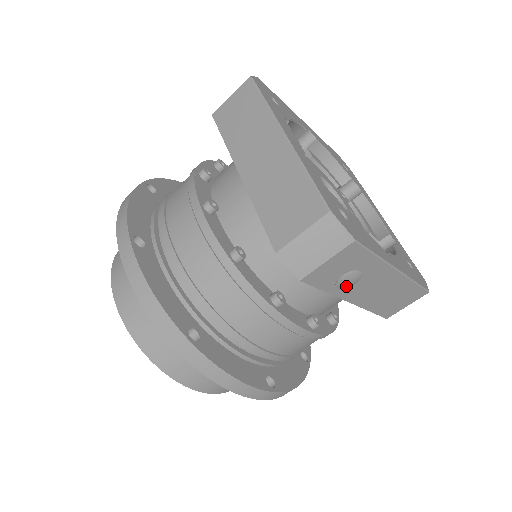
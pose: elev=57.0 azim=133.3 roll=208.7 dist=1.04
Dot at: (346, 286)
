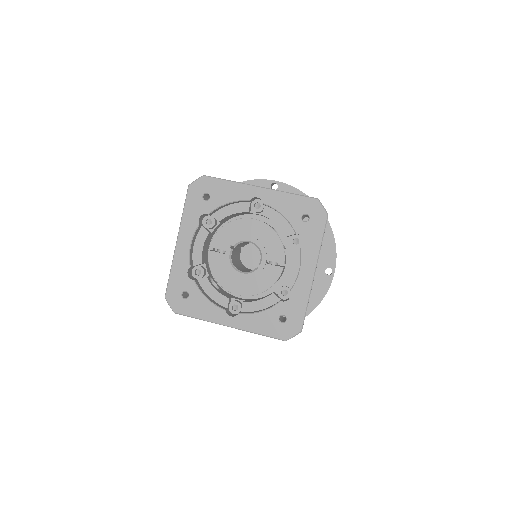
Dot at: occluded
